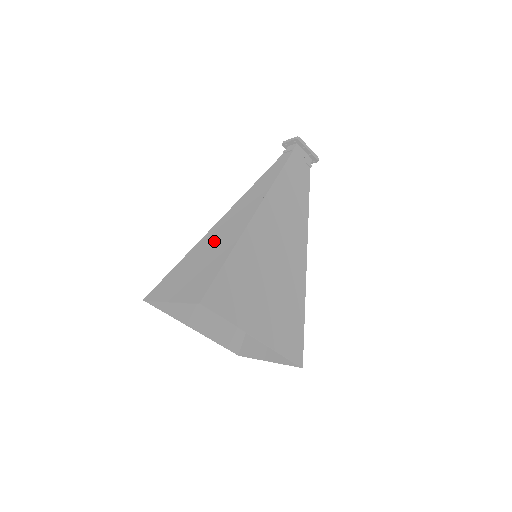
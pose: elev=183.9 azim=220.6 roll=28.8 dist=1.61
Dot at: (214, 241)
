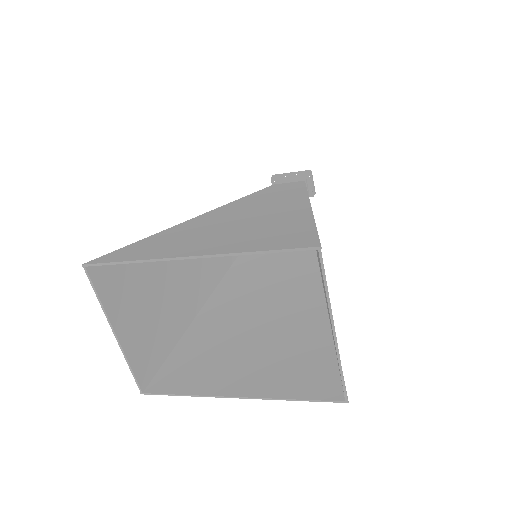
Dot at: (190, 275)
